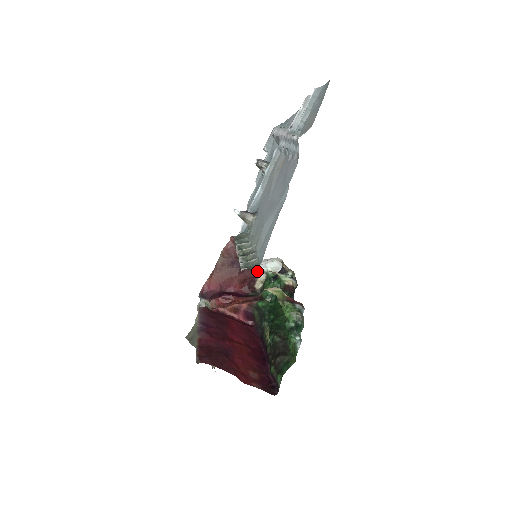
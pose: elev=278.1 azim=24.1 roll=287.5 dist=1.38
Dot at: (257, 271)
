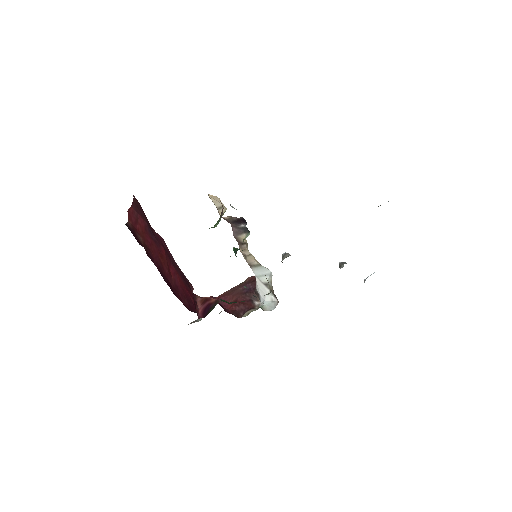
Dot at: (255, 307)
